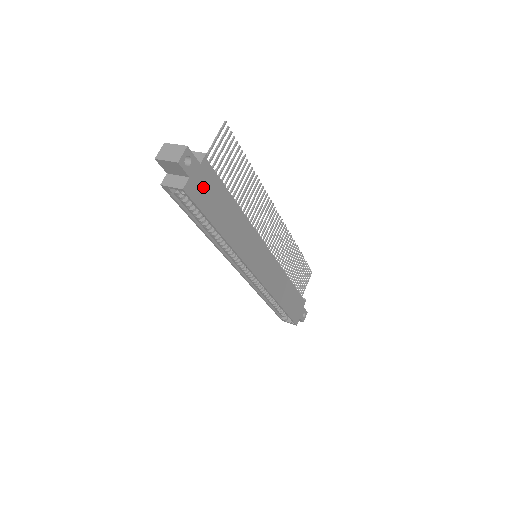
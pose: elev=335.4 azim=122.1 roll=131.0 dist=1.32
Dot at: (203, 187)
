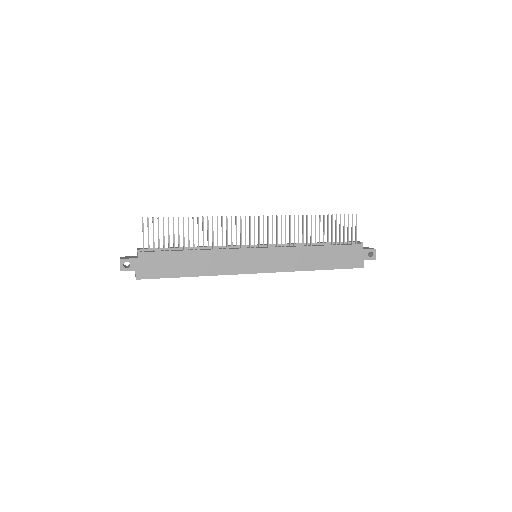
Dot at: (151, 266)
